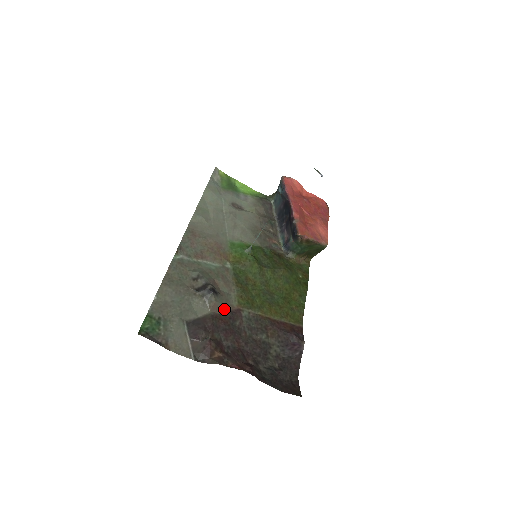
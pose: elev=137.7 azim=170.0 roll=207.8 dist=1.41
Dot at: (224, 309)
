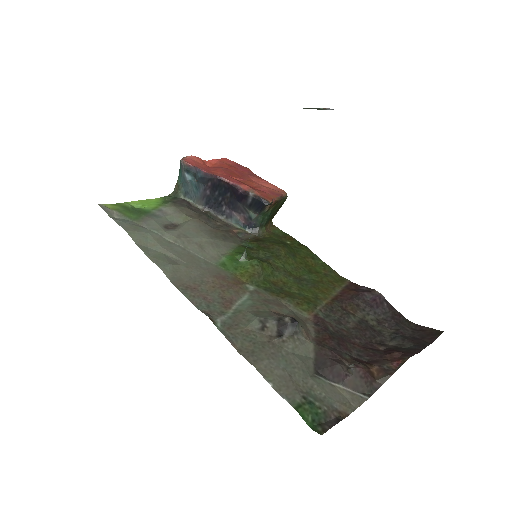
Dot at: (310, 328)
